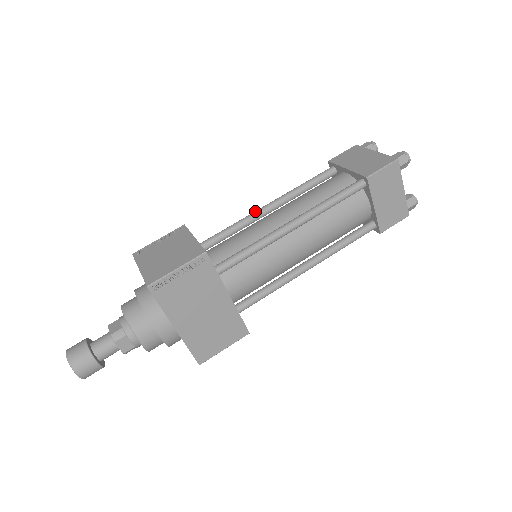
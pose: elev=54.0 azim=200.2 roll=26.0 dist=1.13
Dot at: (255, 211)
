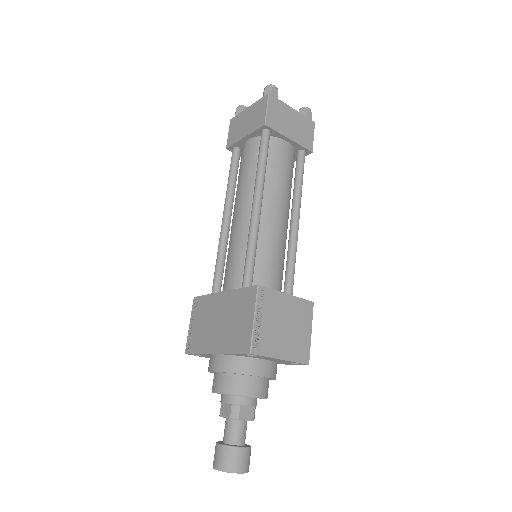
Dot at: (258, 219)
